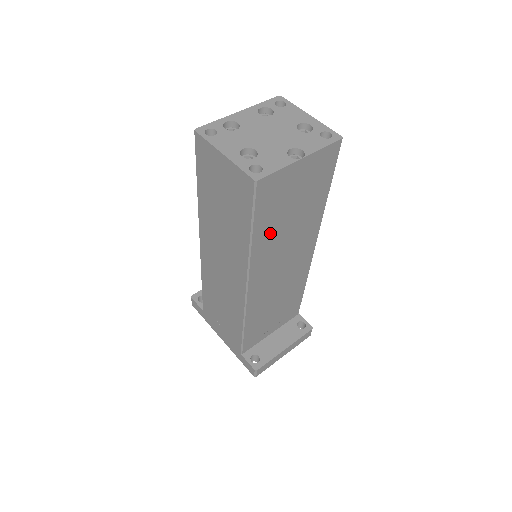
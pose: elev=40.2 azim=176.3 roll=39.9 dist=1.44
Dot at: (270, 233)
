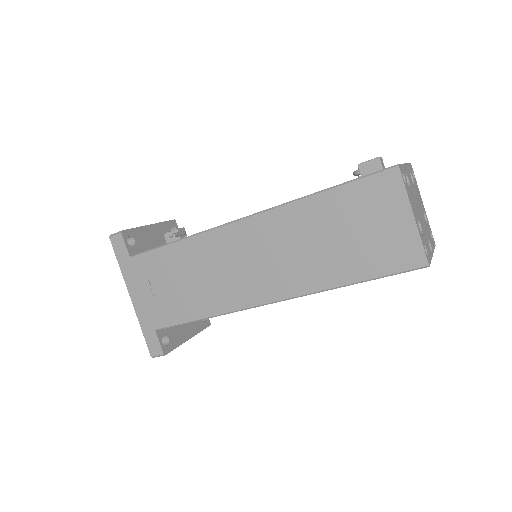
Dot at: occluded
